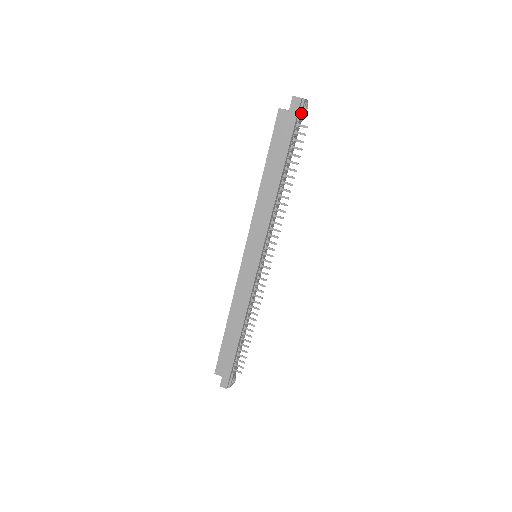
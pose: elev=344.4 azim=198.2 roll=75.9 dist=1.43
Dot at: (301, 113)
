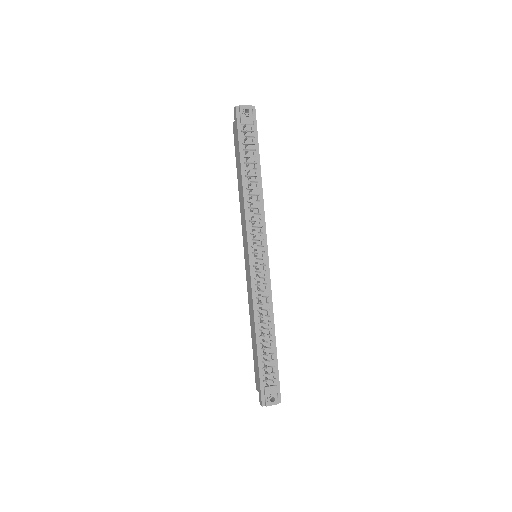
Dot at: (242, 117)
